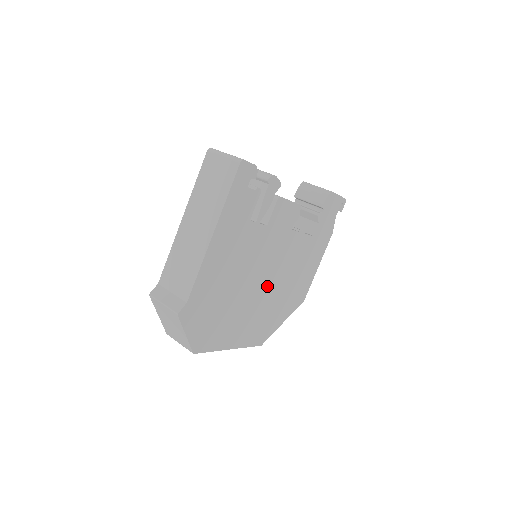
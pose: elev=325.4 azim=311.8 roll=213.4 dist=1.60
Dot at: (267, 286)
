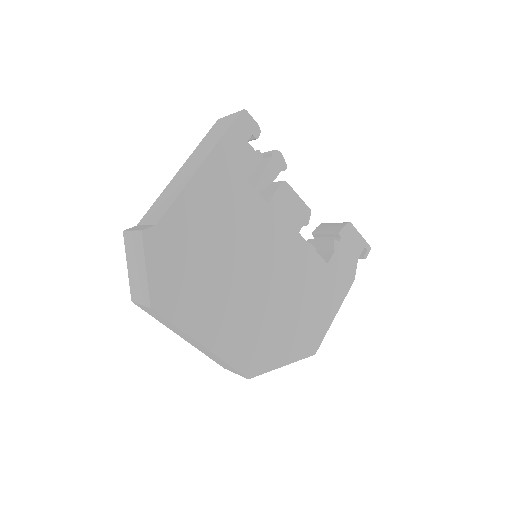
Dot at: (263, 287)
